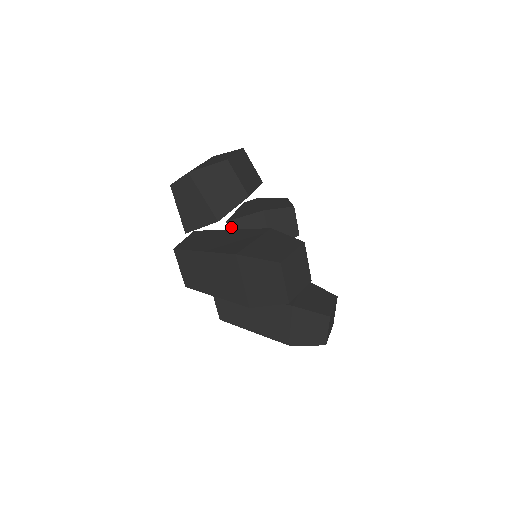
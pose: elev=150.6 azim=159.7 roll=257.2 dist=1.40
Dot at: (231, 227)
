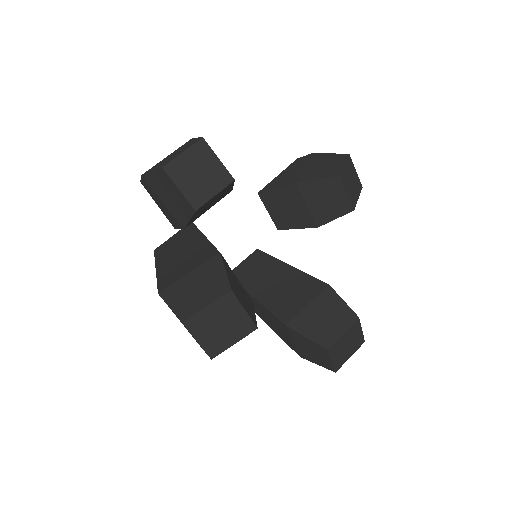
Dot at: (264, 199)
